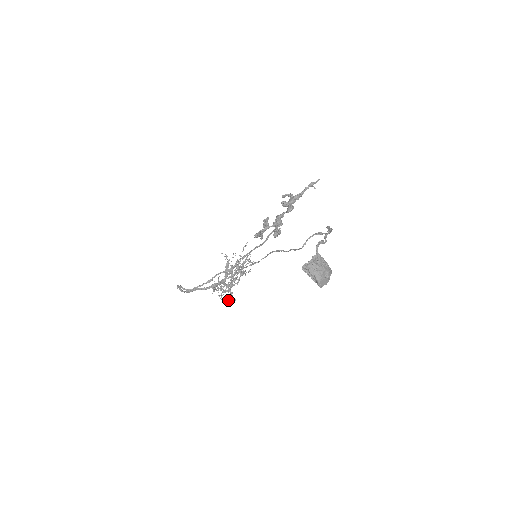
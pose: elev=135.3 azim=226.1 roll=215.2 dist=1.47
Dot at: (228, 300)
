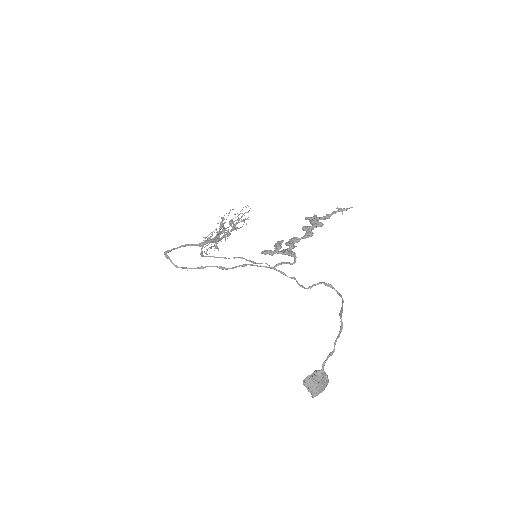
Dot at: (211, 248)
